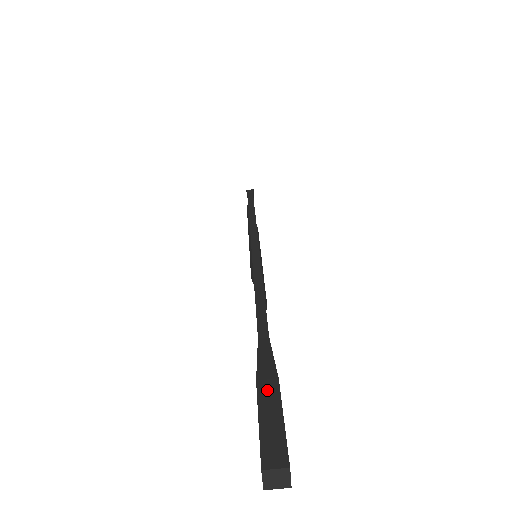
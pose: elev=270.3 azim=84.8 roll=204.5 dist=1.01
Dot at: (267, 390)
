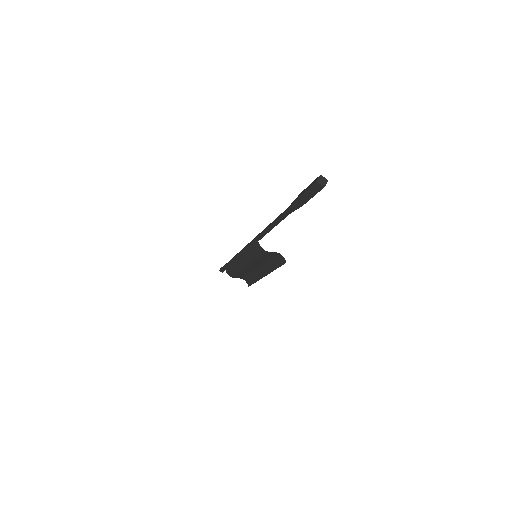
Dot at: (301, 194)
